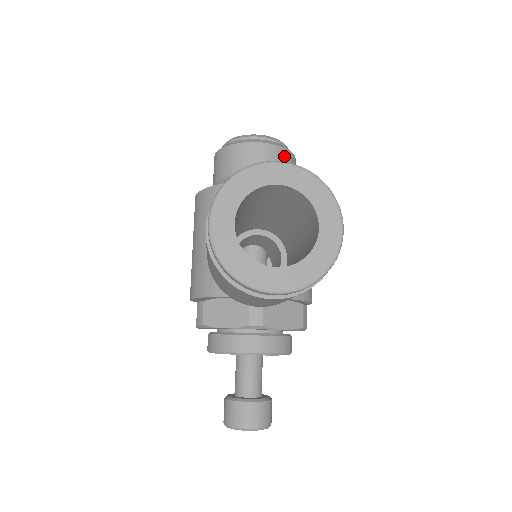
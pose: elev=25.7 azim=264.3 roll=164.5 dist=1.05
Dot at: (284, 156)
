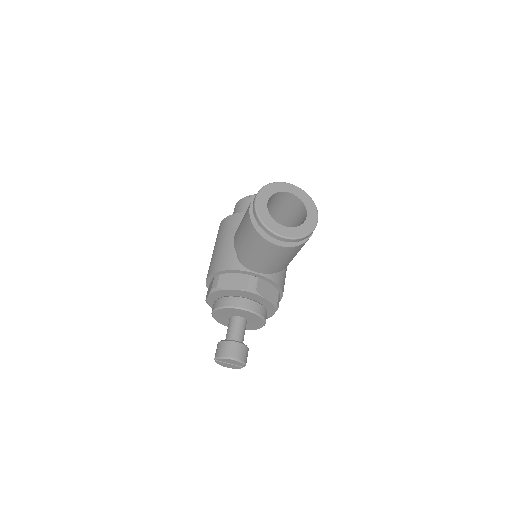
Dot at: occluded
